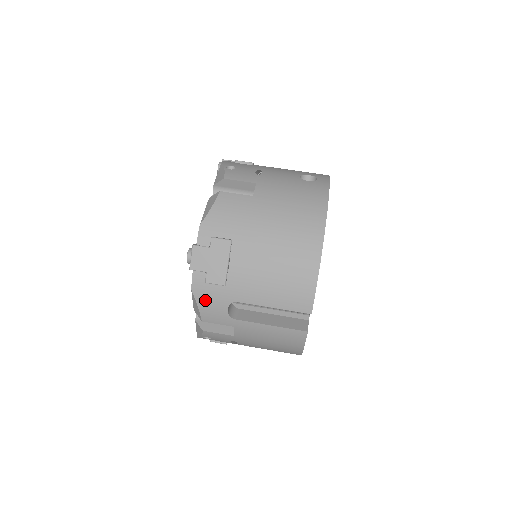
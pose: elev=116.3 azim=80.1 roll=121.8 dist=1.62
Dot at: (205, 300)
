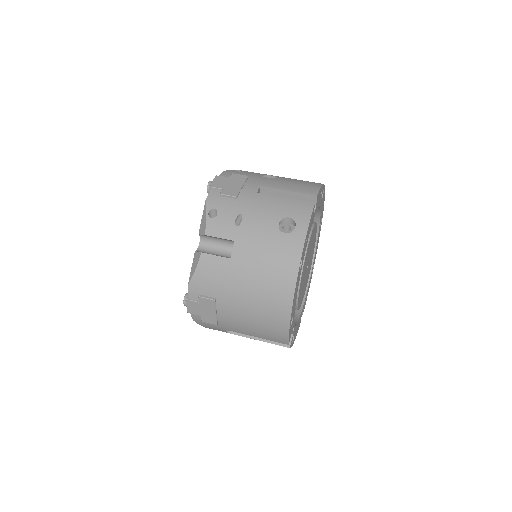
Dot at: (206, 326)
